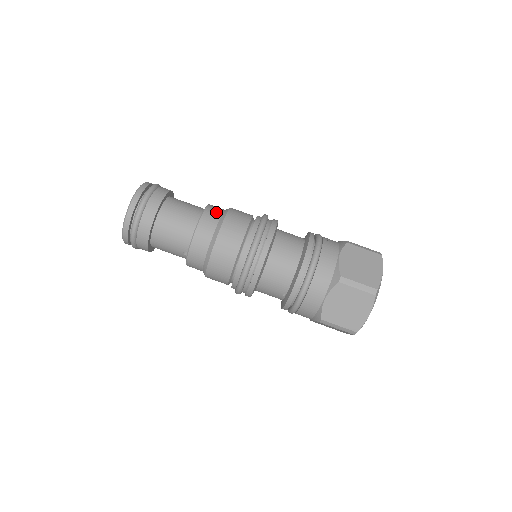
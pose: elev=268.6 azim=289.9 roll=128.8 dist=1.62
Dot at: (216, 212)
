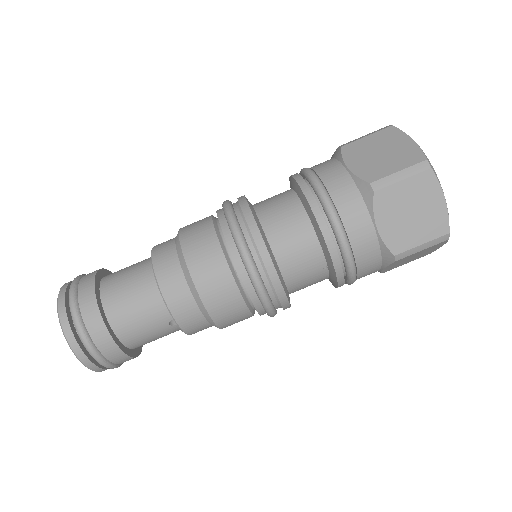
Dot at: (166, 246)
